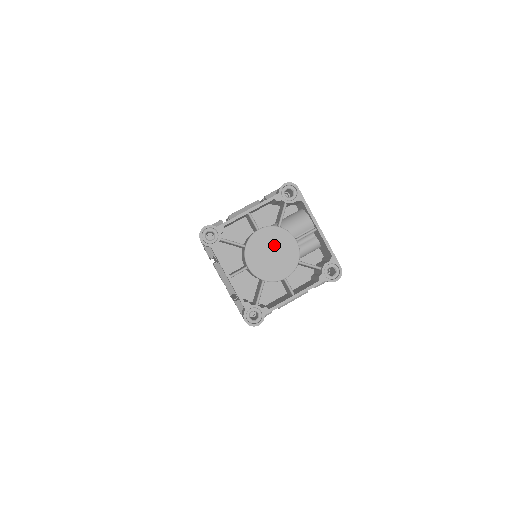
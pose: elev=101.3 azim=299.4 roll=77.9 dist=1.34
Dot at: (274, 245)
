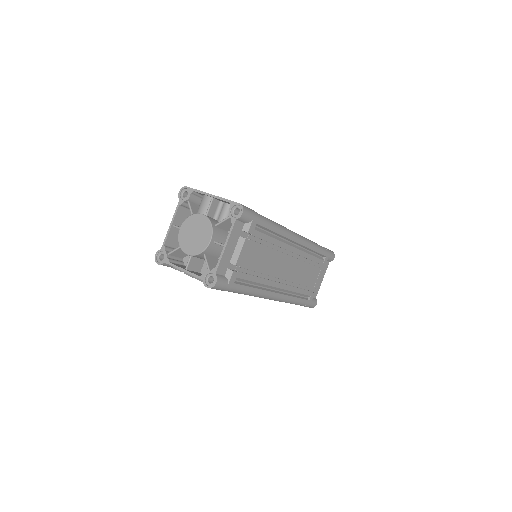
Dot at: (192, 229)
